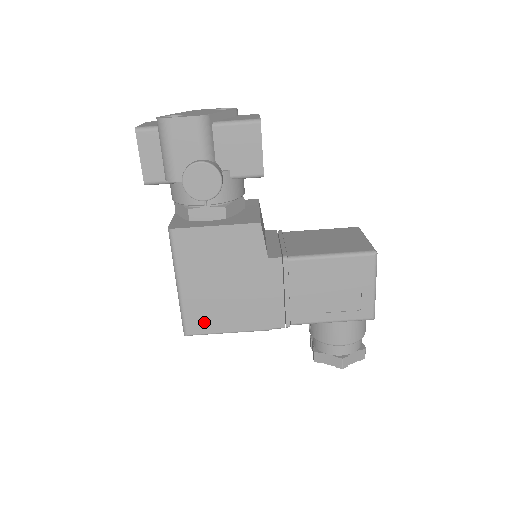
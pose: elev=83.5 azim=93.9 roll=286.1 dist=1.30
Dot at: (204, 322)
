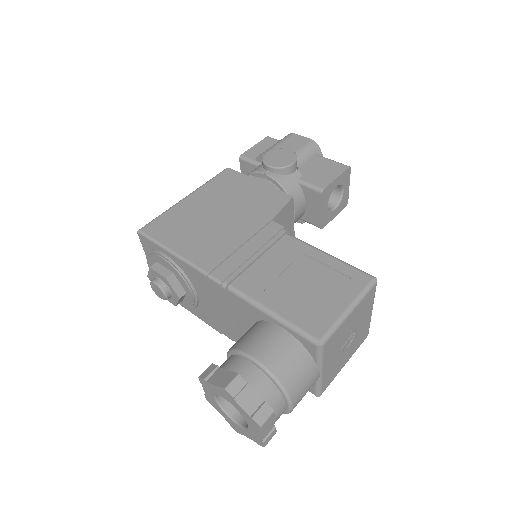
Dot at: (166, 230)
